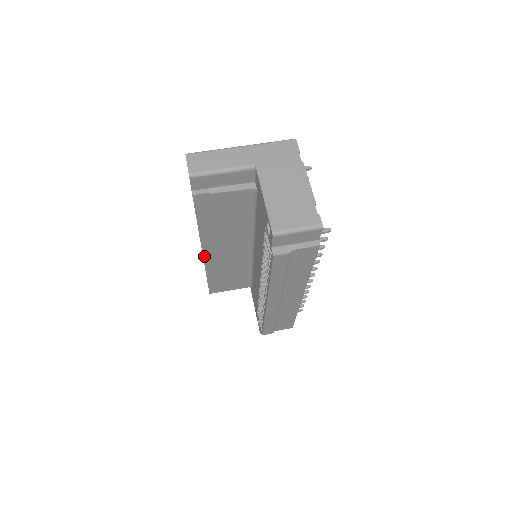
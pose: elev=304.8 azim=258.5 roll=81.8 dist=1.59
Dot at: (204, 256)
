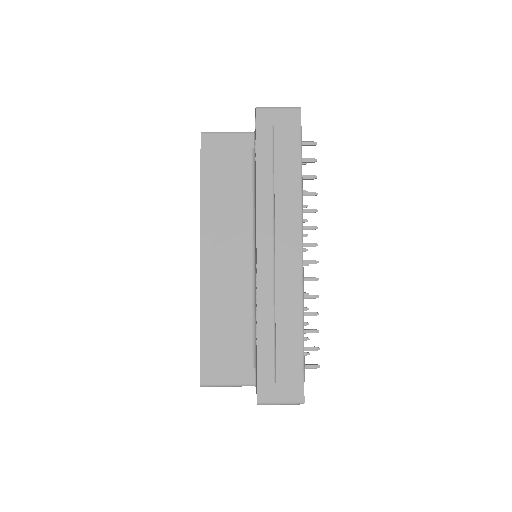
Dot at: (201, 264)
